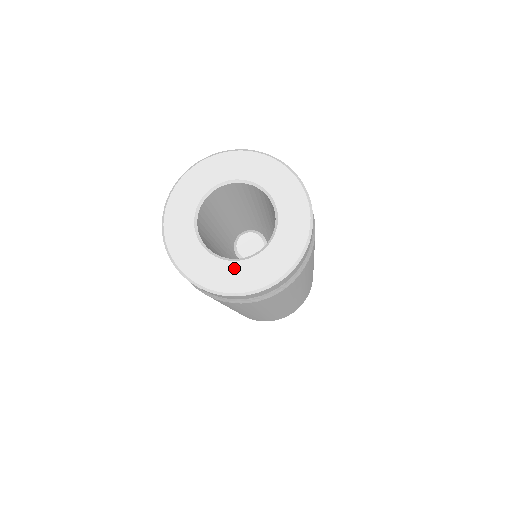
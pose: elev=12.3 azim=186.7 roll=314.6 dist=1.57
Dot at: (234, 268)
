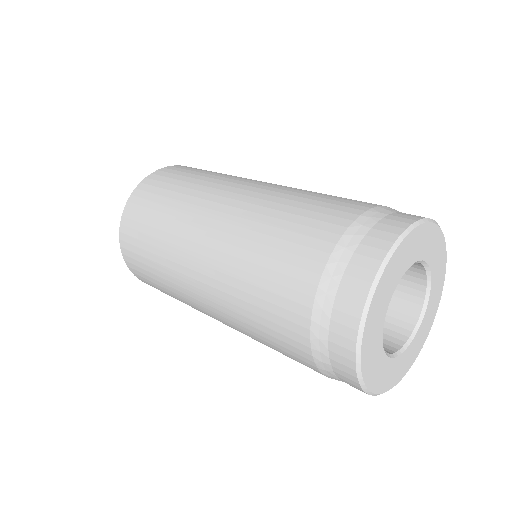
Dot at: (386, 365)
